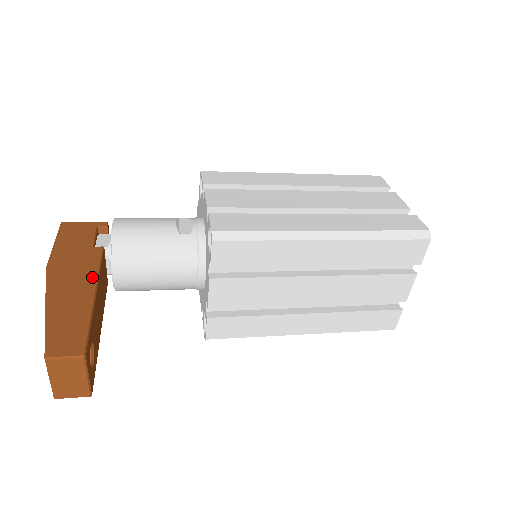
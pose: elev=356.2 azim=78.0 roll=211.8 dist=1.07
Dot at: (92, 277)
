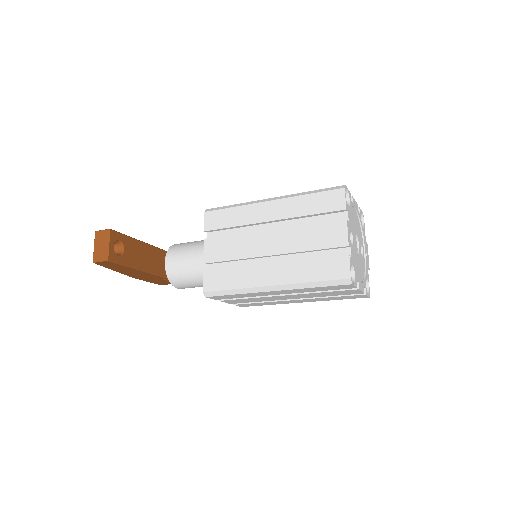
Dot at: occluded
